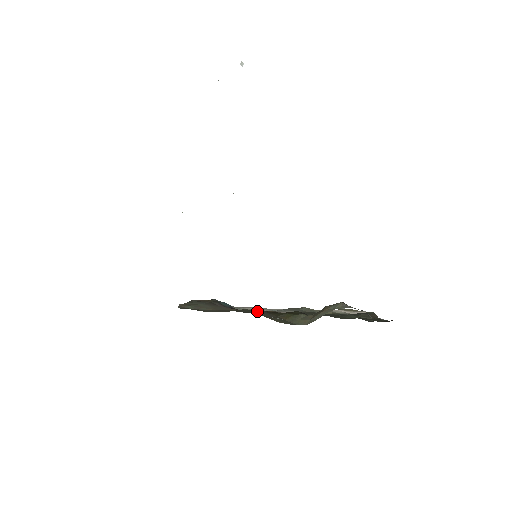
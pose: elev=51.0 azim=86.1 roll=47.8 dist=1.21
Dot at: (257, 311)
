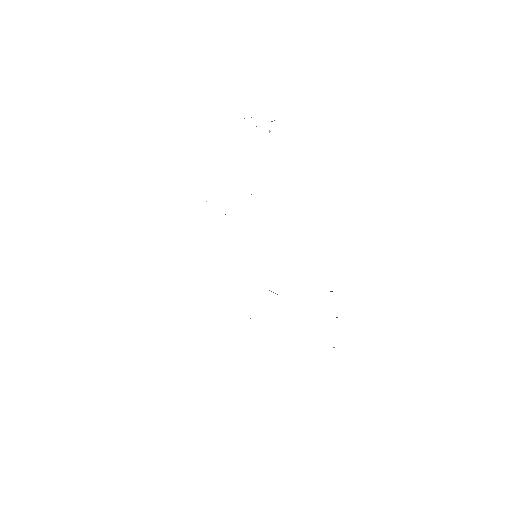
Dot at: occluded
